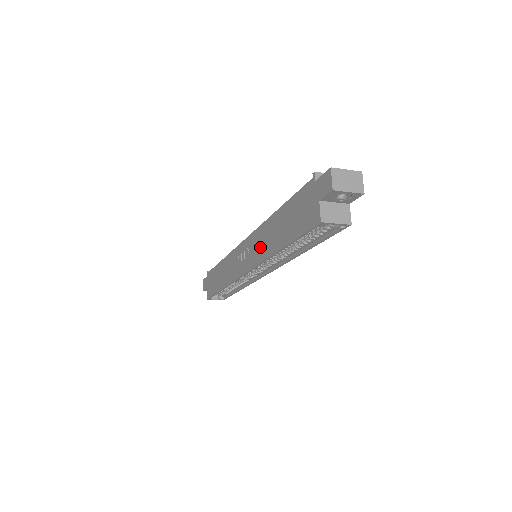
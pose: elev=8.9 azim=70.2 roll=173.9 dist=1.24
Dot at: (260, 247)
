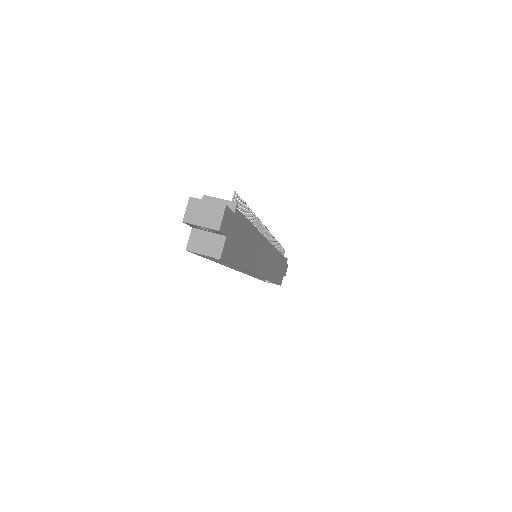
Dot at: occluded
